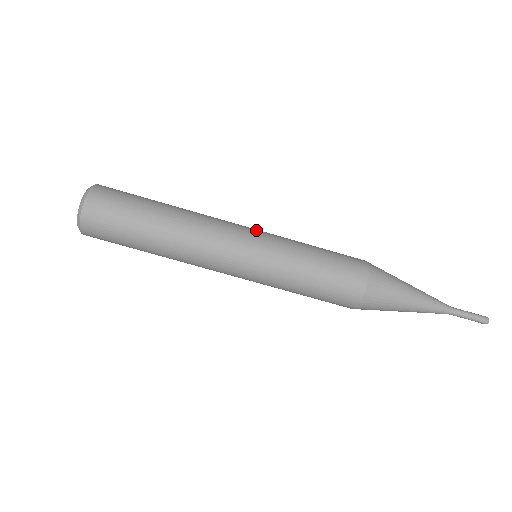
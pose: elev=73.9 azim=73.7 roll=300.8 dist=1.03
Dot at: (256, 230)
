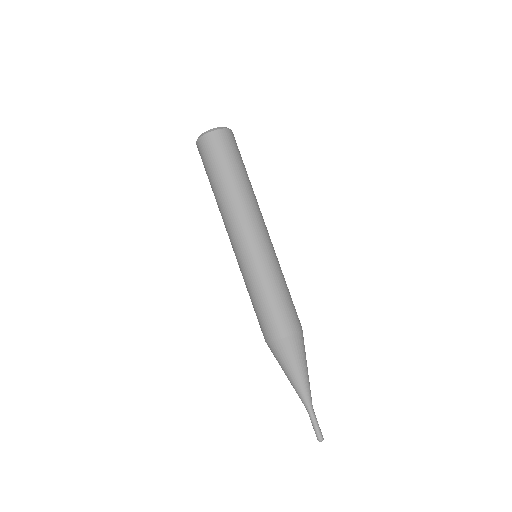
Dot at: occluded
